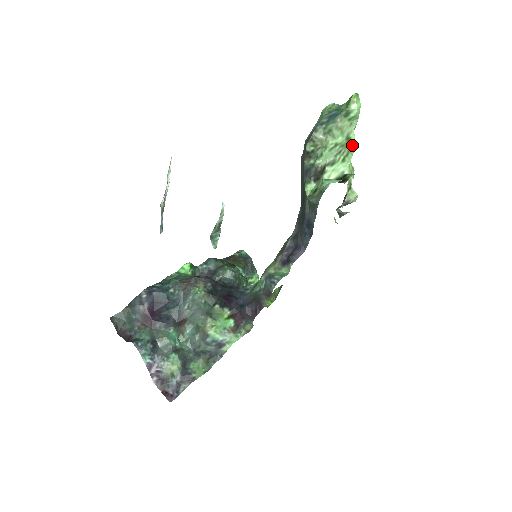
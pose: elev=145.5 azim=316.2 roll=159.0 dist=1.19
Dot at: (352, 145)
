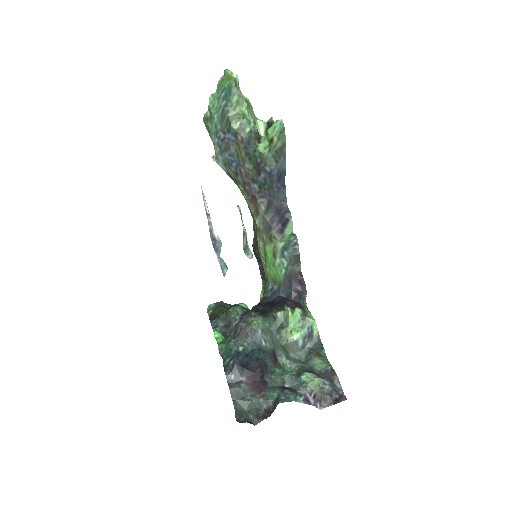
Dot at: (250, 105)
